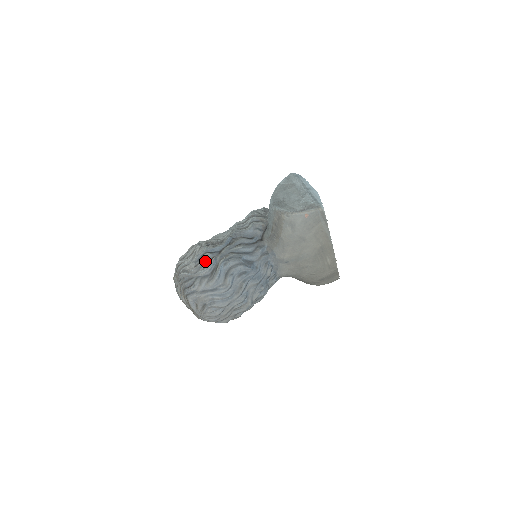
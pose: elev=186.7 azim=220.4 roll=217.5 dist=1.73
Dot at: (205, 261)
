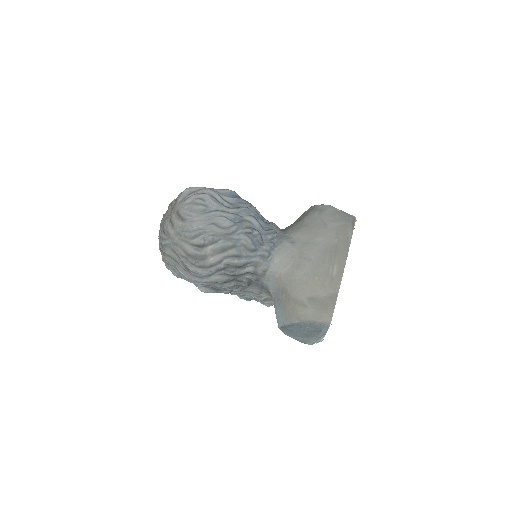
Dot at: occluded
